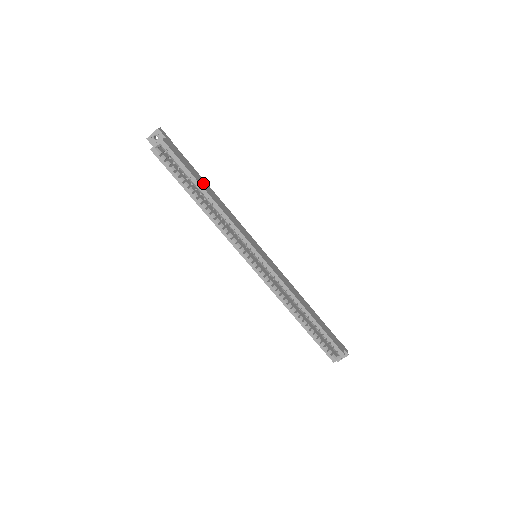
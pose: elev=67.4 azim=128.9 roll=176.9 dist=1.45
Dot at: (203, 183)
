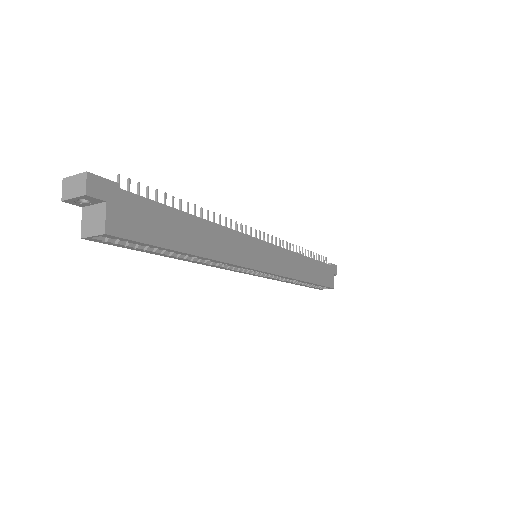
Dot at: (185, 232)
